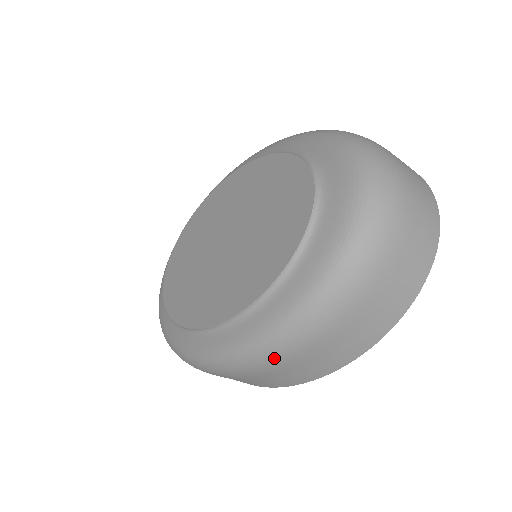
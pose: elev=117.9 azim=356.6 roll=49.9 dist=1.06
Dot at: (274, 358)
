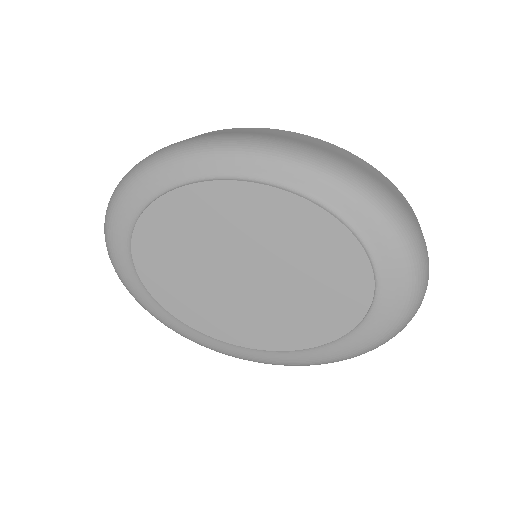
Dot at: occluded
